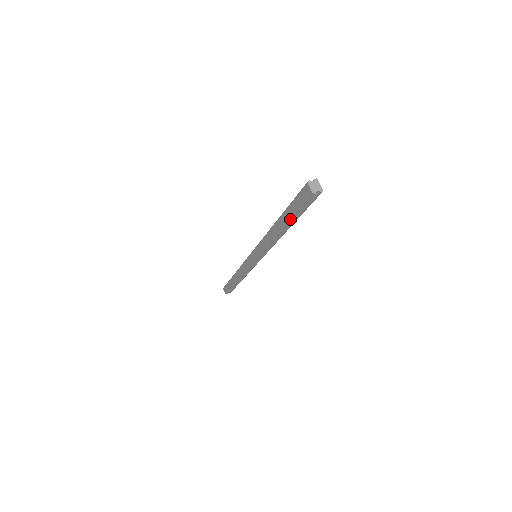
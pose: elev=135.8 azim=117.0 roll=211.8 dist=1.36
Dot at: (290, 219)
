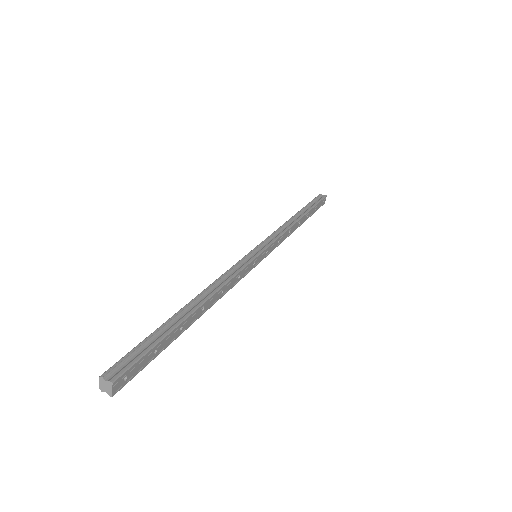
Dot at: occluded
